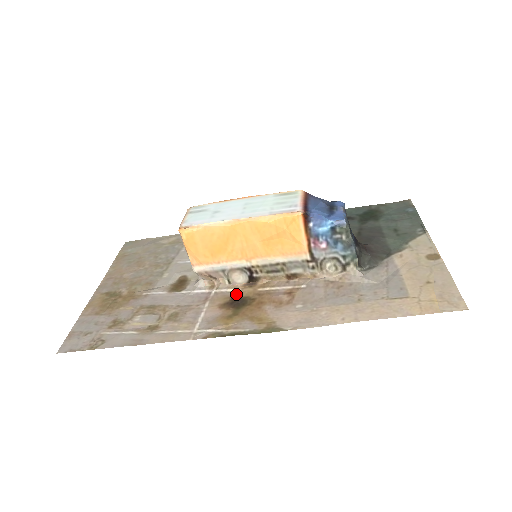
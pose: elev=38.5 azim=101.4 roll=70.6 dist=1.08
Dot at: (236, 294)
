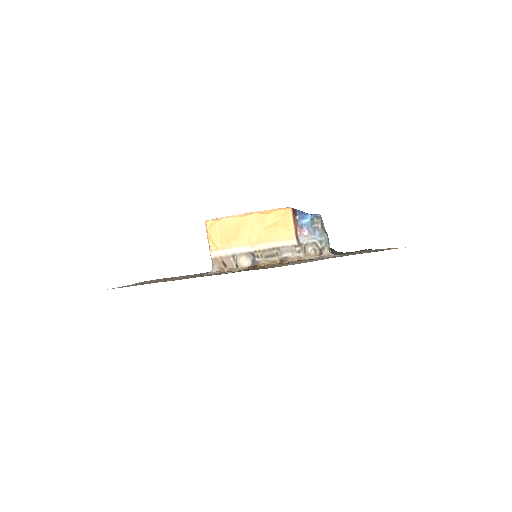
Dot at: occluded
